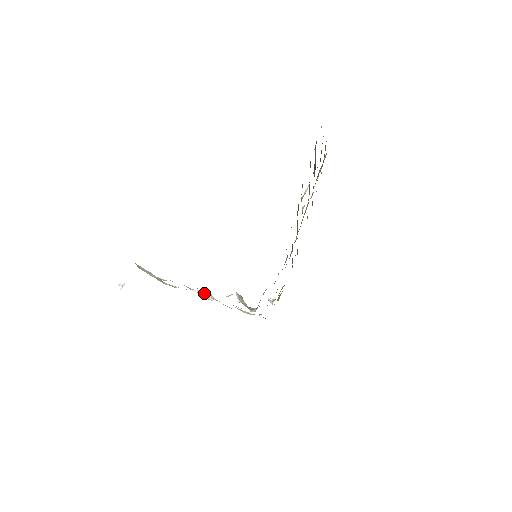
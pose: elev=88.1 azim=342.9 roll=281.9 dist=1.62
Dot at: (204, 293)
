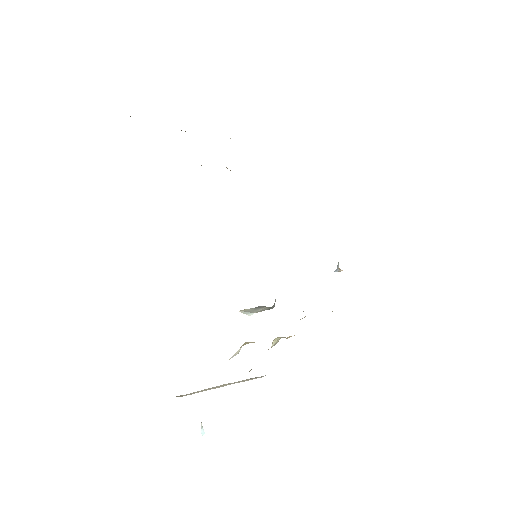
Dot at: occluded
